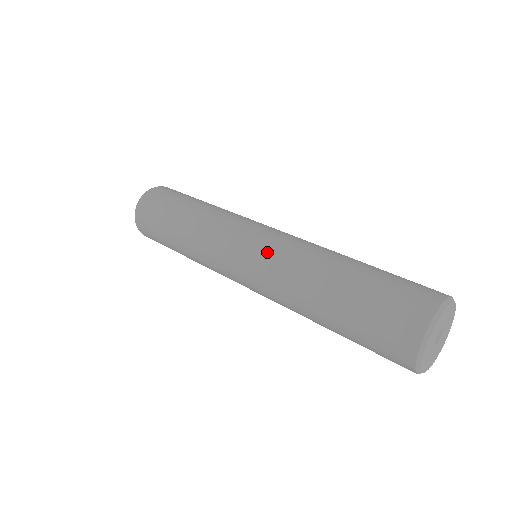
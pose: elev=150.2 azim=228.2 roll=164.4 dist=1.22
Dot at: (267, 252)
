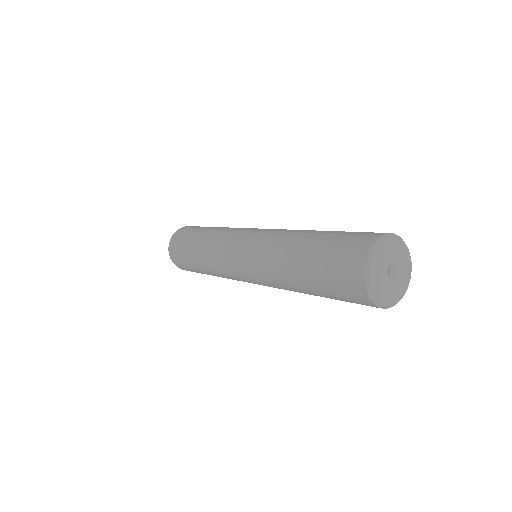
Dot at: (252, 247)
